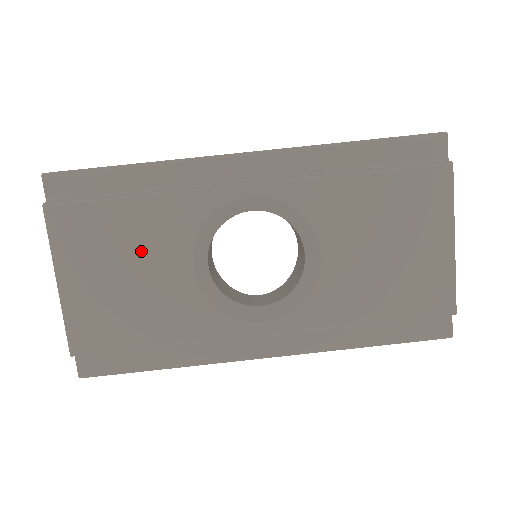
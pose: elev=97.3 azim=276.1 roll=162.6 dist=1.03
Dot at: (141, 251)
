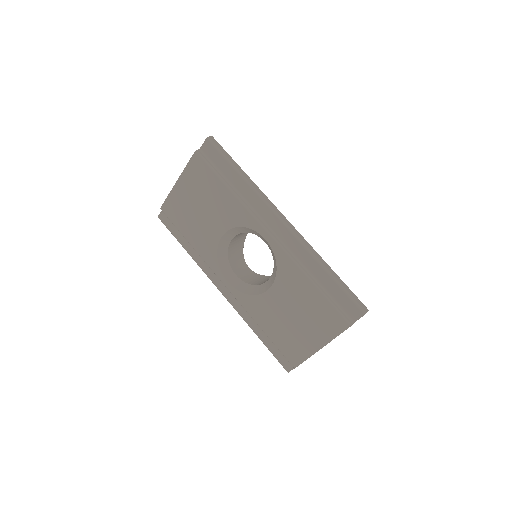
Dot at: (212, 207)
